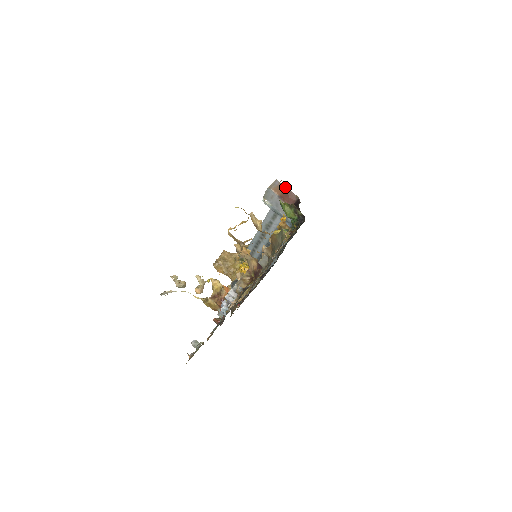
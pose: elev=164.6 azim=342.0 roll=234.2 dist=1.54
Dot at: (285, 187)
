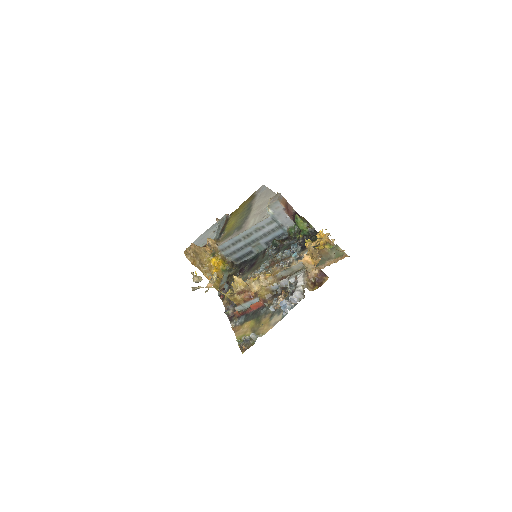
Dot at: (286, 200)
